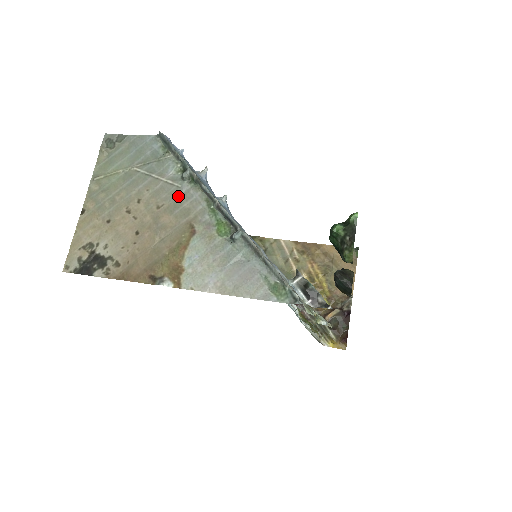
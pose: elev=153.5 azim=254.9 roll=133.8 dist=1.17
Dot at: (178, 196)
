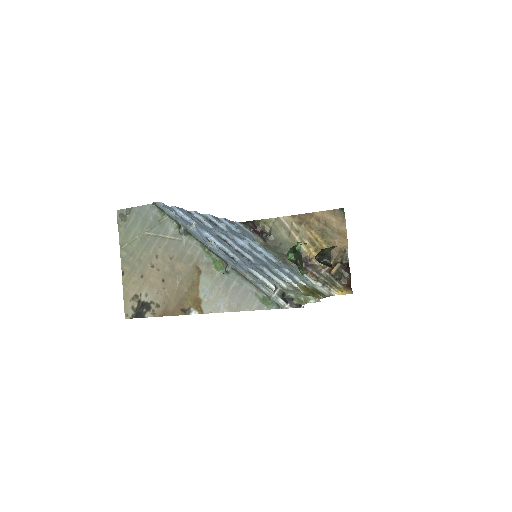
Dot at: (181, 247)
